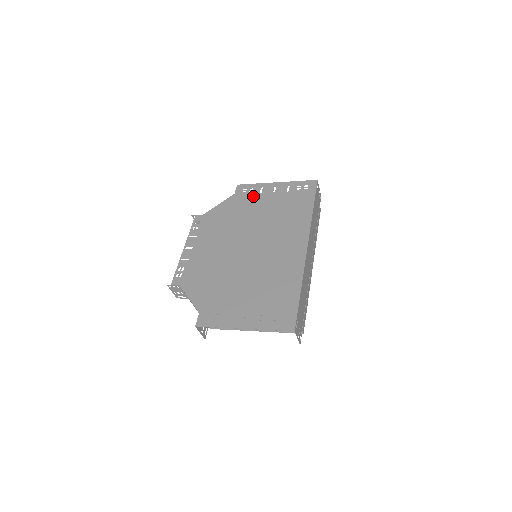
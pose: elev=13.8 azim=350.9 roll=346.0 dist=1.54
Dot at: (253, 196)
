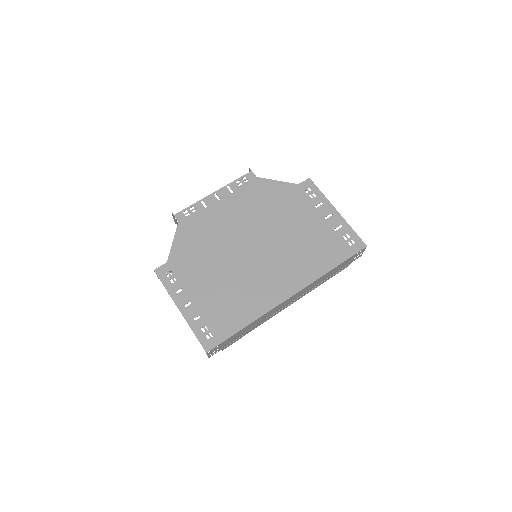
Dot at: (308, 203)
